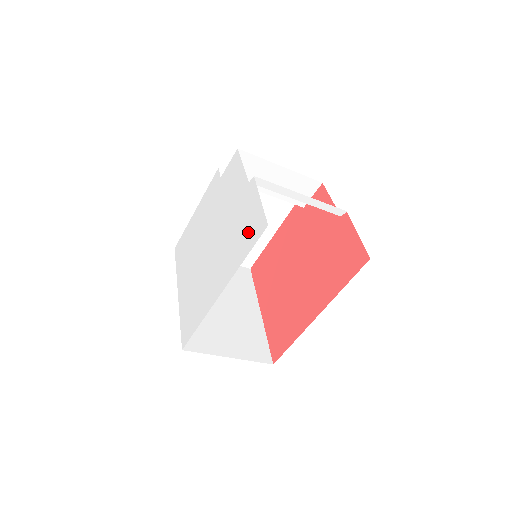
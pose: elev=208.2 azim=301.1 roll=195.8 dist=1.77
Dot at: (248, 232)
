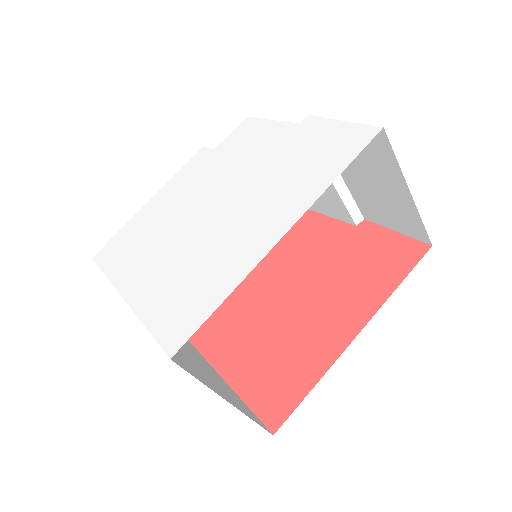
Dot at: (330, 152)
